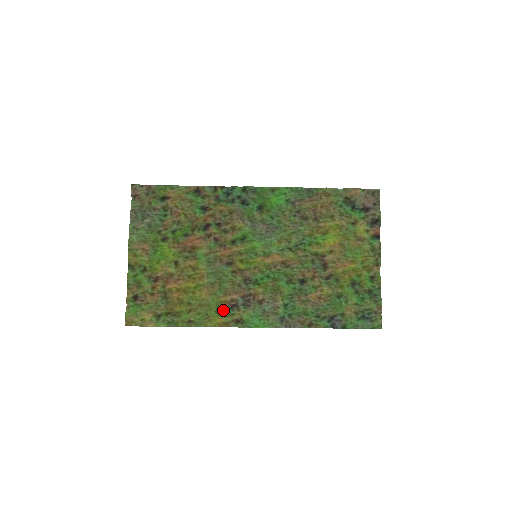
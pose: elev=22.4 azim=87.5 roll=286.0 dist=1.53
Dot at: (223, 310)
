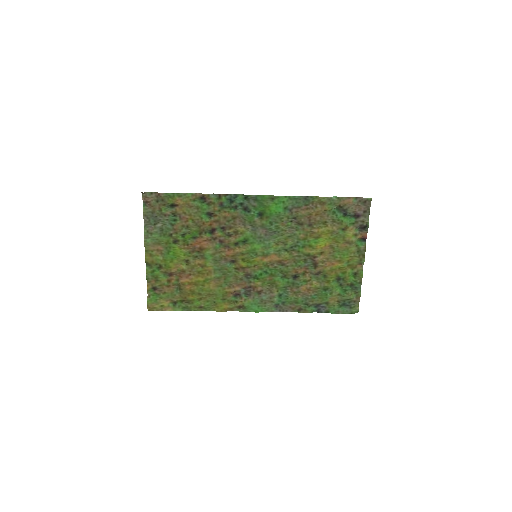
Dot at: (228, 299)
